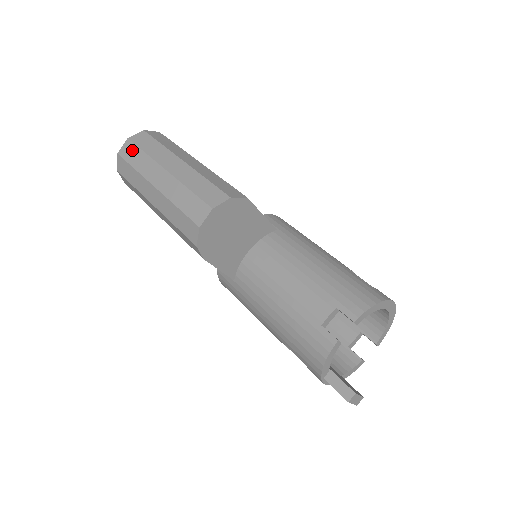
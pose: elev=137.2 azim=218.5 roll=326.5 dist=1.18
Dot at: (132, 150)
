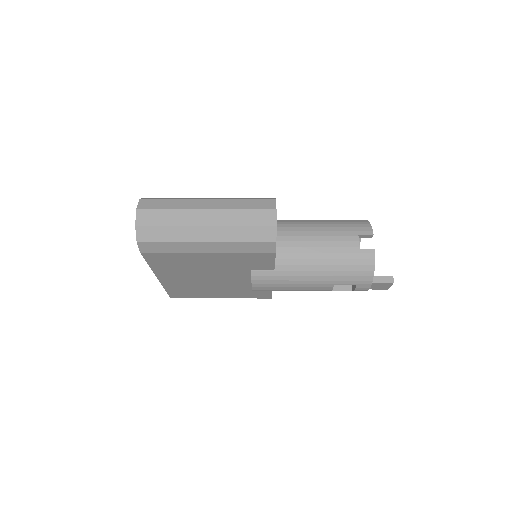
Dot at: (152, 215)
